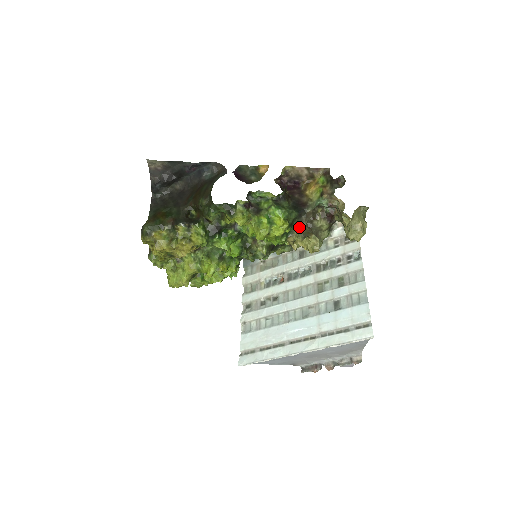
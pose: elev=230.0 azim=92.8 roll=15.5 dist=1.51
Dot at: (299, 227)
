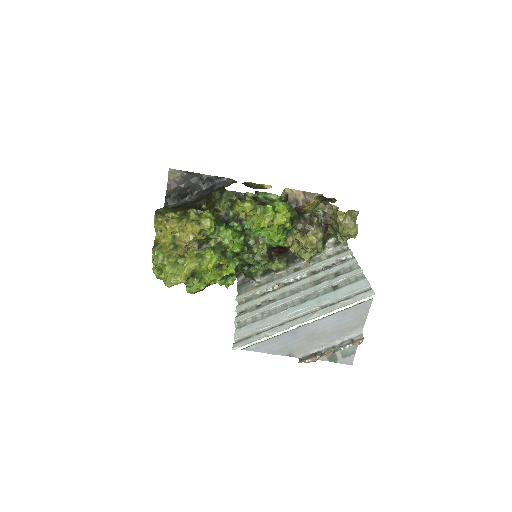
Dot at: (298, 229)
